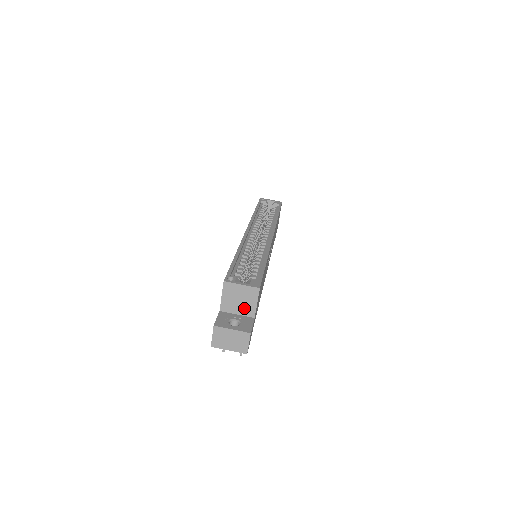
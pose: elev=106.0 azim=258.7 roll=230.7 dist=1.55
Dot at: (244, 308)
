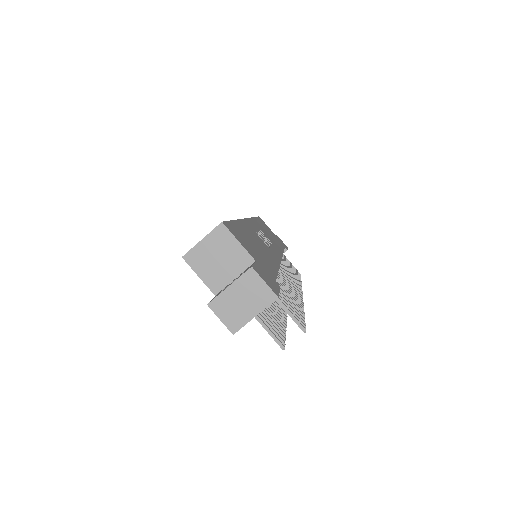
Dot at: (233, 263)
